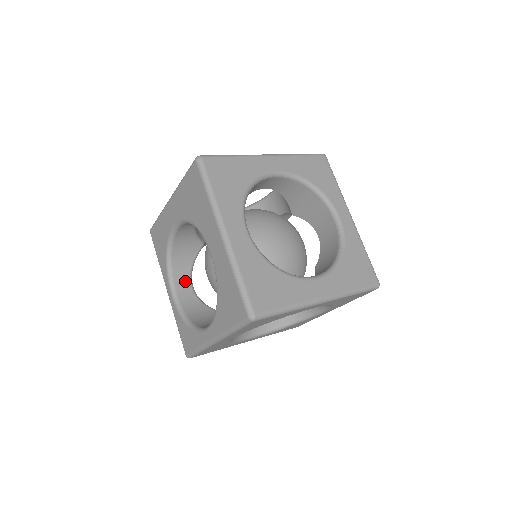
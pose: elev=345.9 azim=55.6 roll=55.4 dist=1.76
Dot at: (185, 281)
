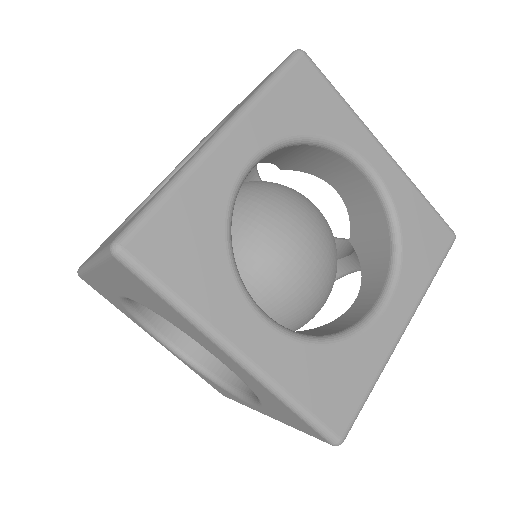
Dot at: occluded
